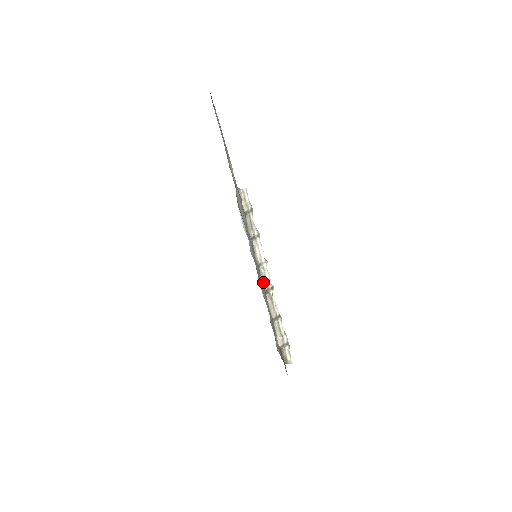
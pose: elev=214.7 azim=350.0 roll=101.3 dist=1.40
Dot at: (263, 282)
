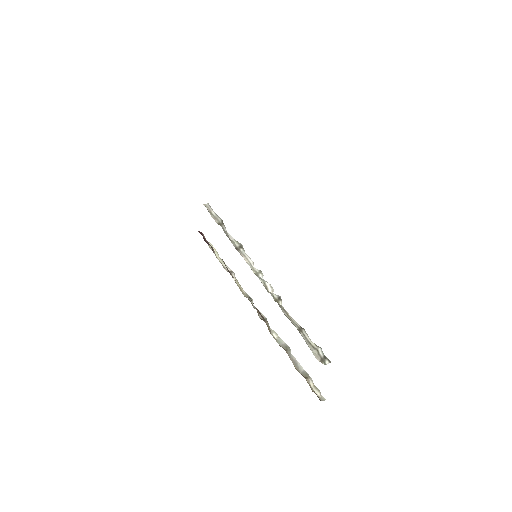
Dot at: (268, 292)
